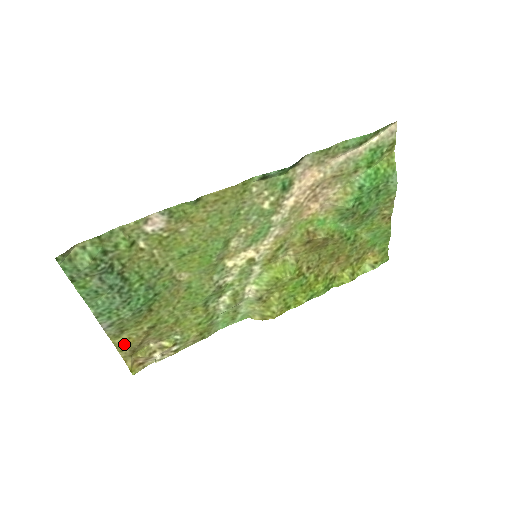
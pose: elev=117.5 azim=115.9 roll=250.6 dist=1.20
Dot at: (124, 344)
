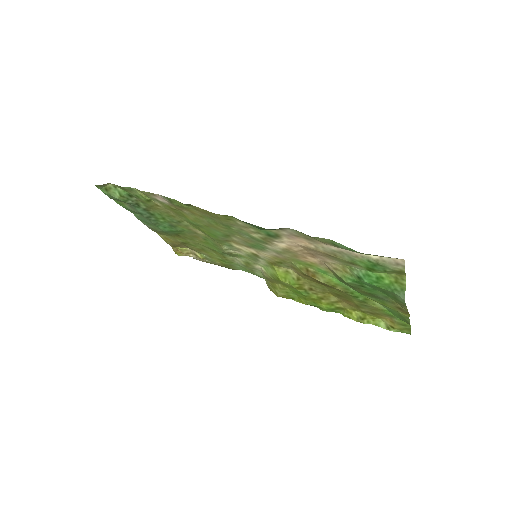
Dot at: (167, 239)
